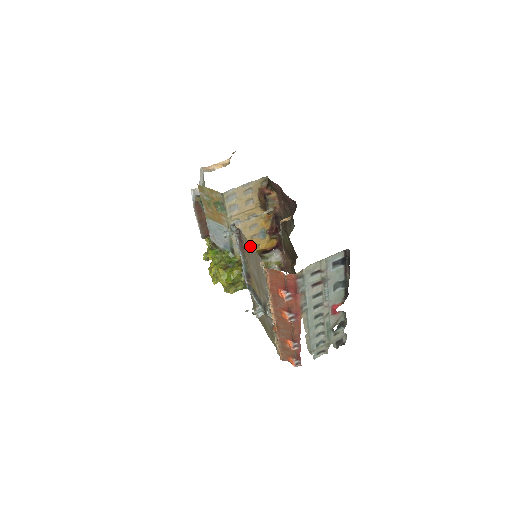
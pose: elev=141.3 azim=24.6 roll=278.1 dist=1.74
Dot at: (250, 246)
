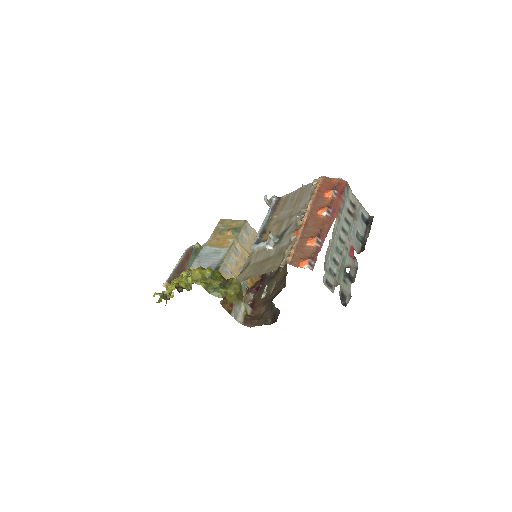
Dot at: (295, 192)
